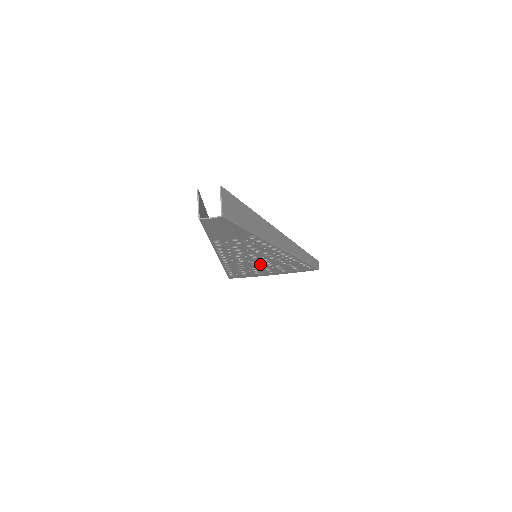
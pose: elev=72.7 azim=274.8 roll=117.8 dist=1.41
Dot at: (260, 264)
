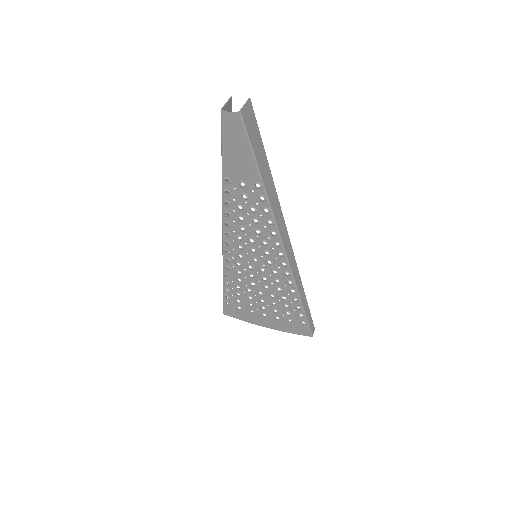
Dot at: (257, 279)
